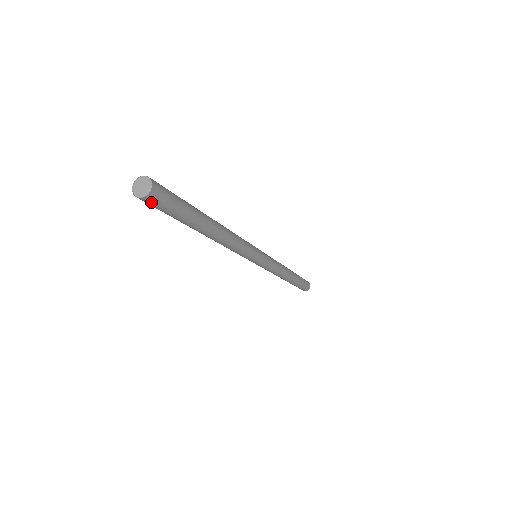
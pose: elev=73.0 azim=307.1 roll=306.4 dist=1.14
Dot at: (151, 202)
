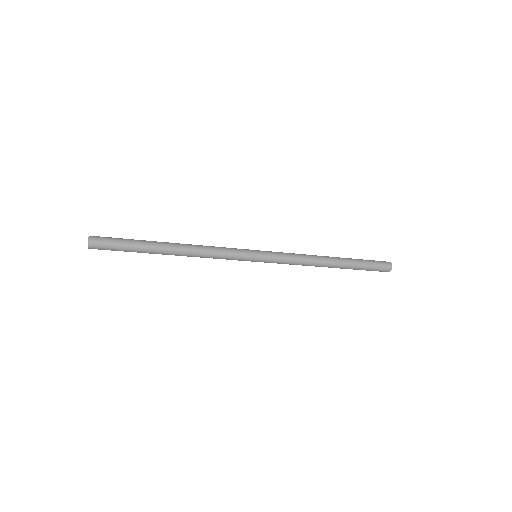
Dot at: (97, 242)
